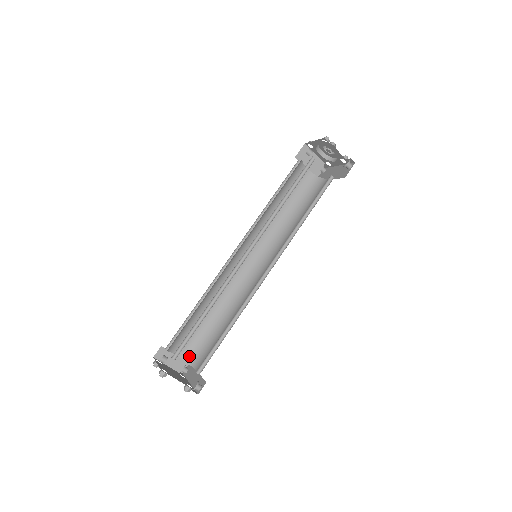
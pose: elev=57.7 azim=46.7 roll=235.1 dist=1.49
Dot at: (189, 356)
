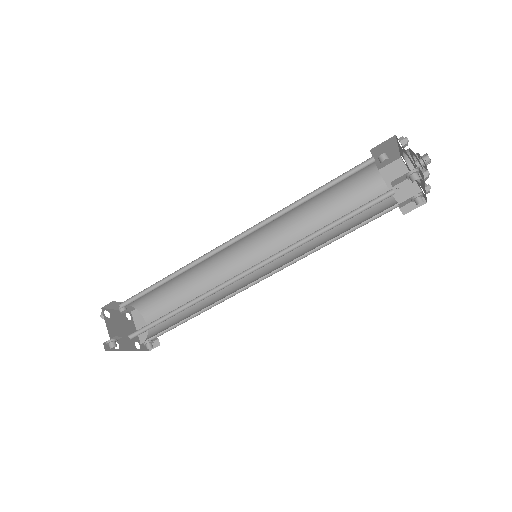
Dot at: (153, 330)
